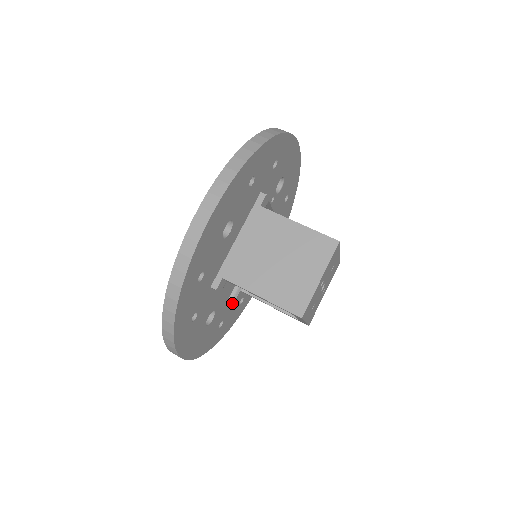
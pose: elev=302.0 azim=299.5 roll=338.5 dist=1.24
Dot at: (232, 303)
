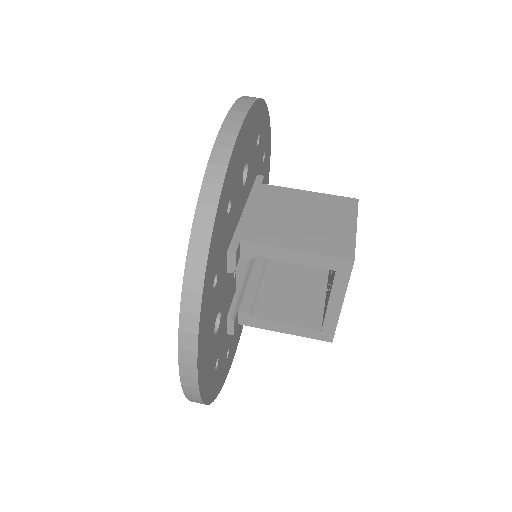
Dot at: (225, 339)
